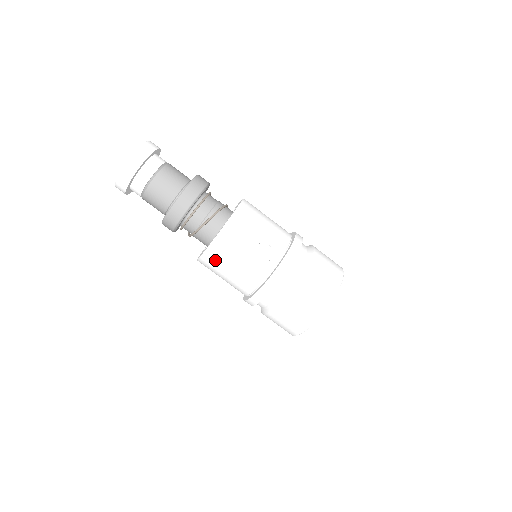
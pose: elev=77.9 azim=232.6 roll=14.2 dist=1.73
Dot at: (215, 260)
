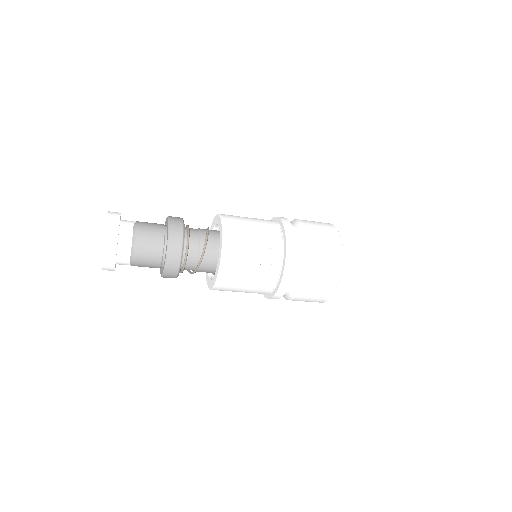
Dot at: (228, 285)
